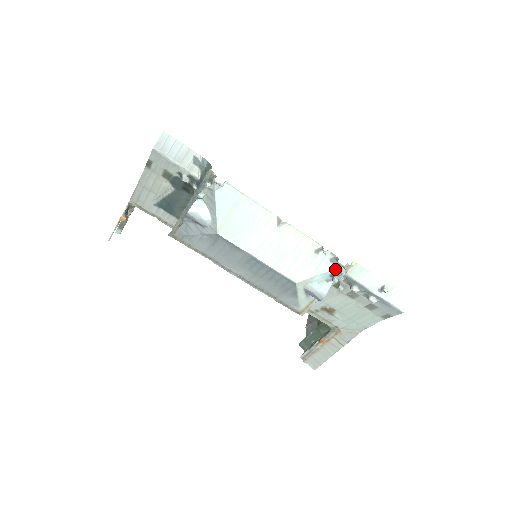
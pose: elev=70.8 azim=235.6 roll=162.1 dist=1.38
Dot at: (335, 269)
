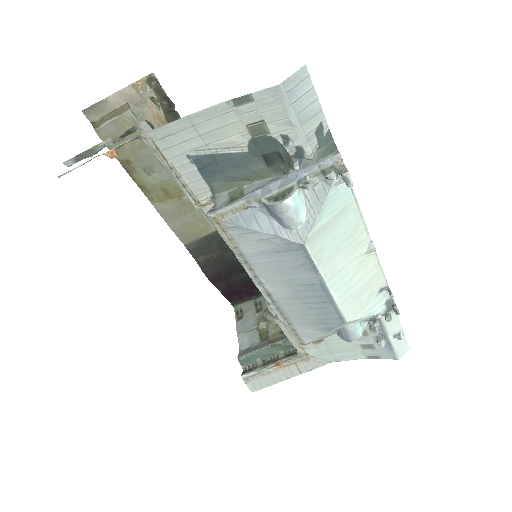
Dot at: (384, 312)
